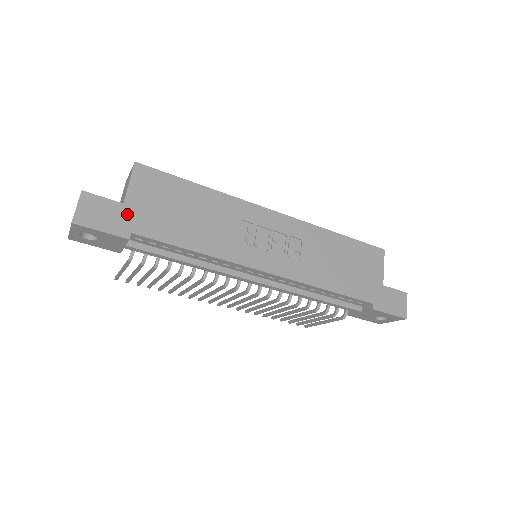
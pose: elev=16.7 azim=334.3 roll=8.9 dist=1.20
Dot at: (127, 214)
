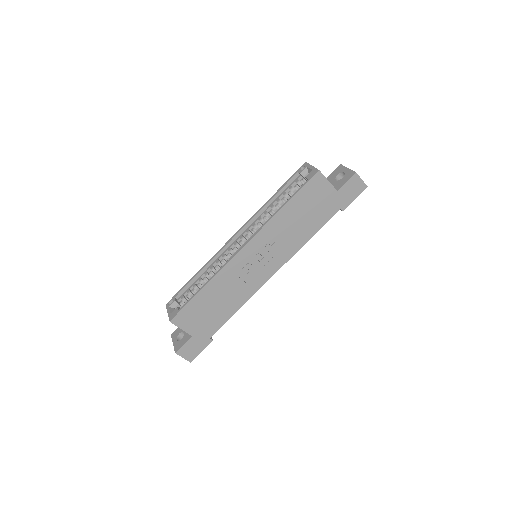
Dot at: (199, 337)
